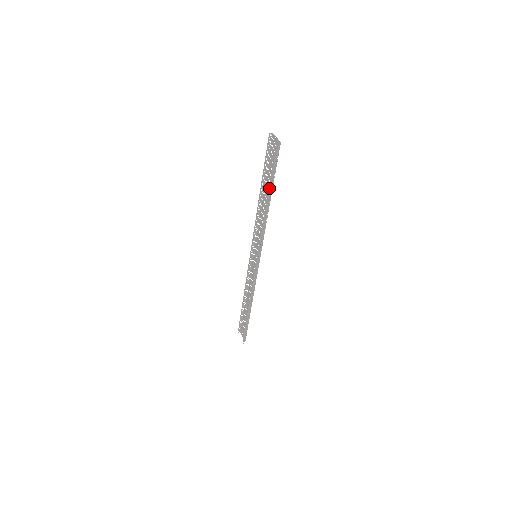
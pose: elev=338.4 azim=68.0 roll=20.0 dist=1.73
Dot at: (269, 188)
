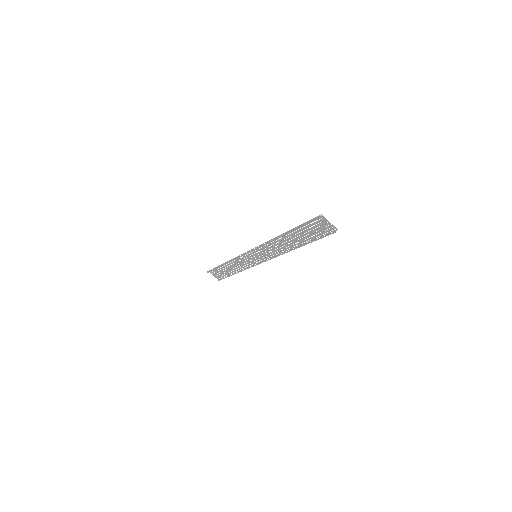
Dot at: occluded
